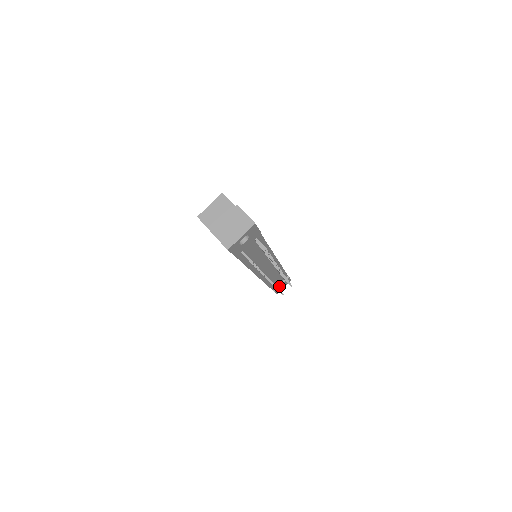
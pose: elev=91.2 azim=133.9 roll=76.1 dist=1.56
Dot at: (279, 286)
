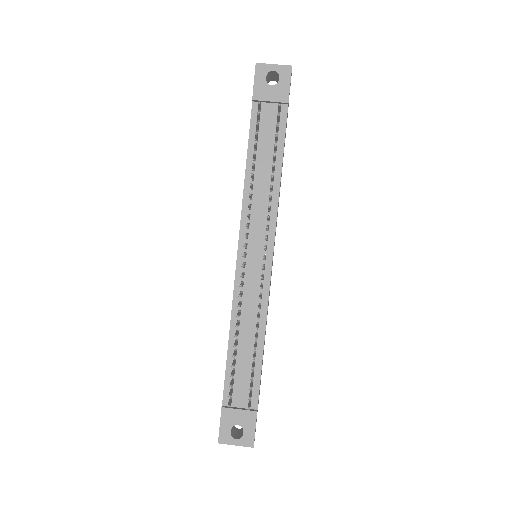
Dot at: (234, 408)
